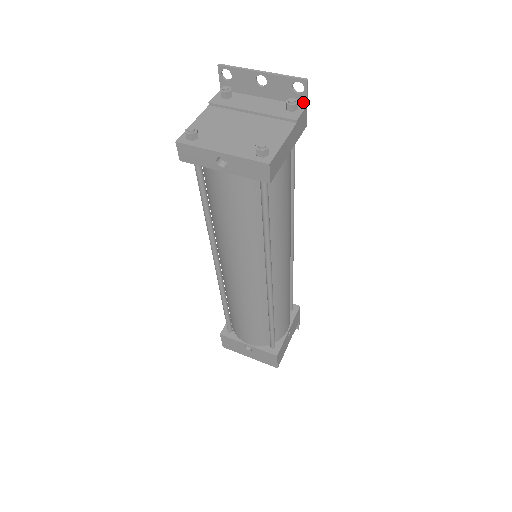
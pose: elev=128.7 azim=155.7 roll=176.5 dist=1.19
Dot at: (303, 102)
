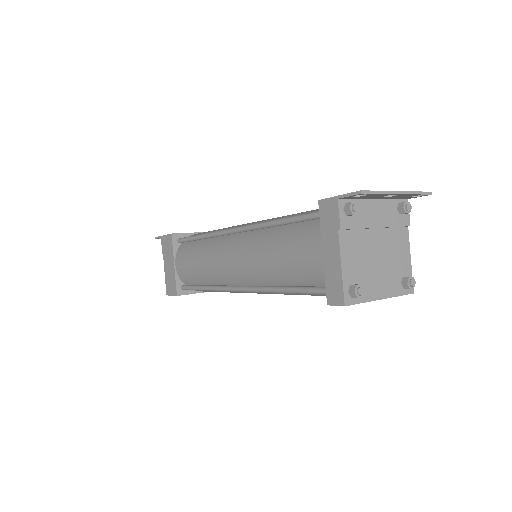
Dot at: (409, 198)
